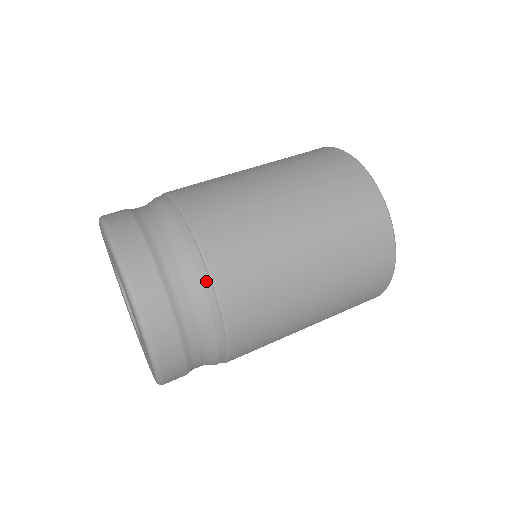
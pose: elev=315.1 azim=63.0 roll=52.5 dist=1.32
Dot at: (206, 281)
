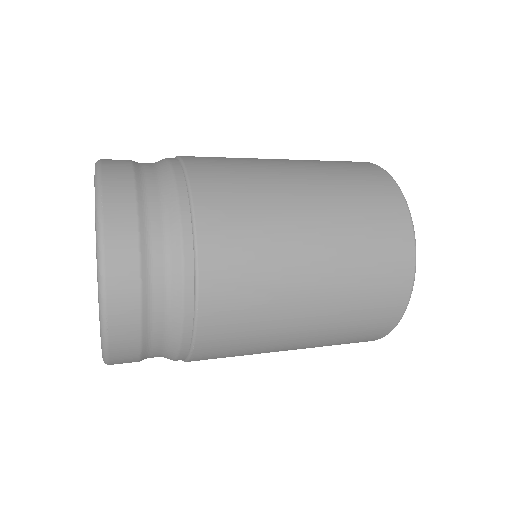
Dot at: occluded
